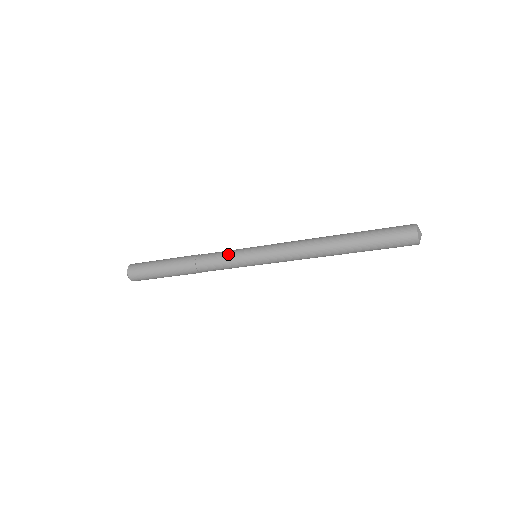
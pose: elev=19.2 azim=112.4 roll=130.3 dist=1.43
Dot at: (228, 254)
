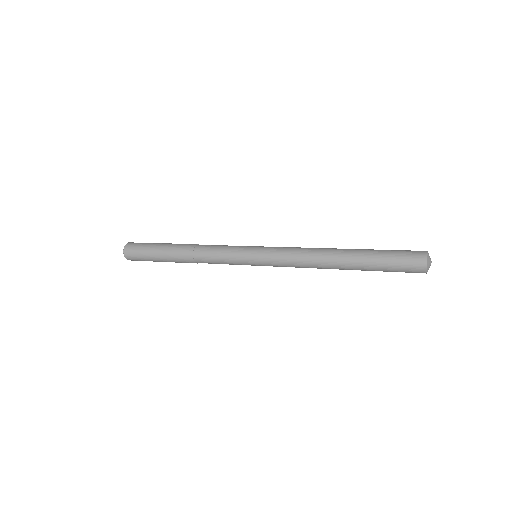
Dot at: (227, 260)
